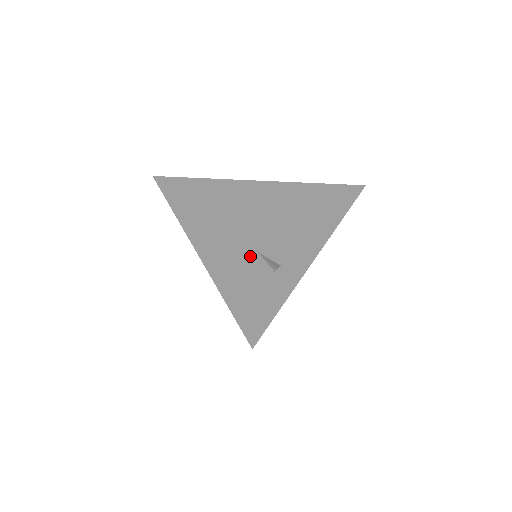
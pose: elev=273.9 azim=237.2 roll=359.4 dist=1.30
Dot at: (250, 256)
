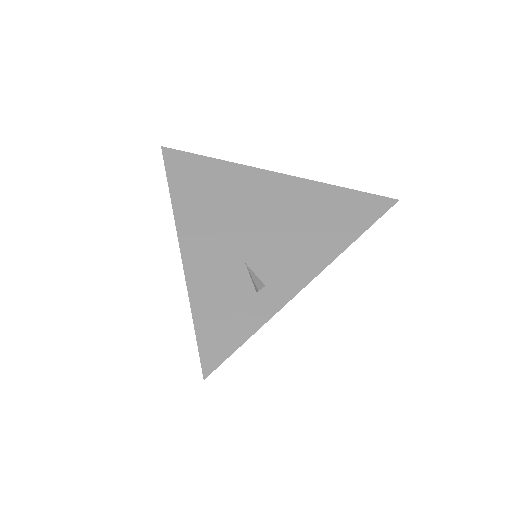
Dot at: (236, 267)
